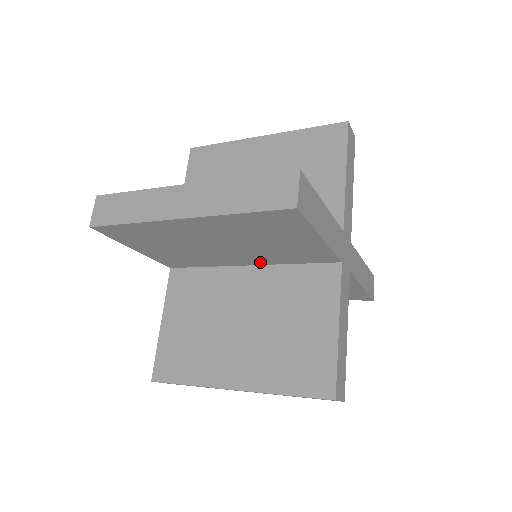
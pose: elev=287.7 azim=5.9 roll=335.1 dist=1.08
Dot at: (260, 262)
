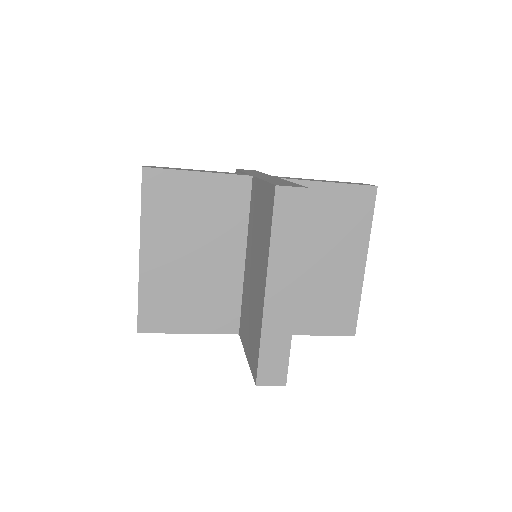
Dot at: (240, 244)
